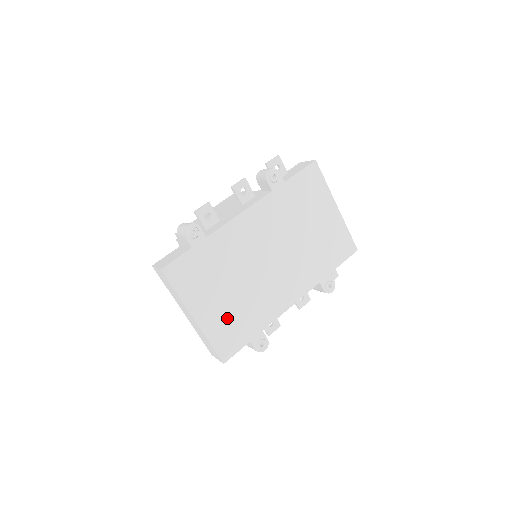
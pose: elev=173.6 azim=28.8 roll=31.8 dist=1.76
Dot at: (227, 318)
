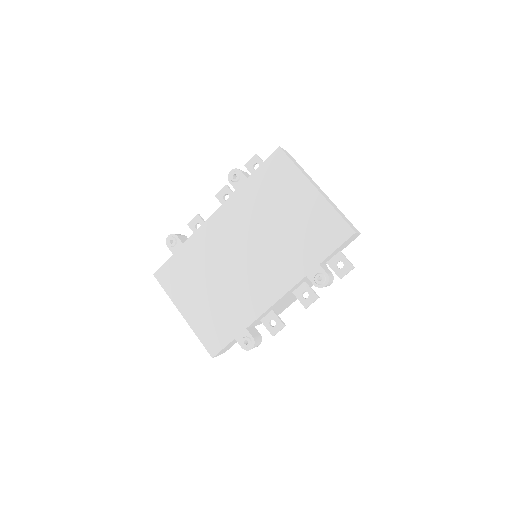
Dot at: (210, 315)
